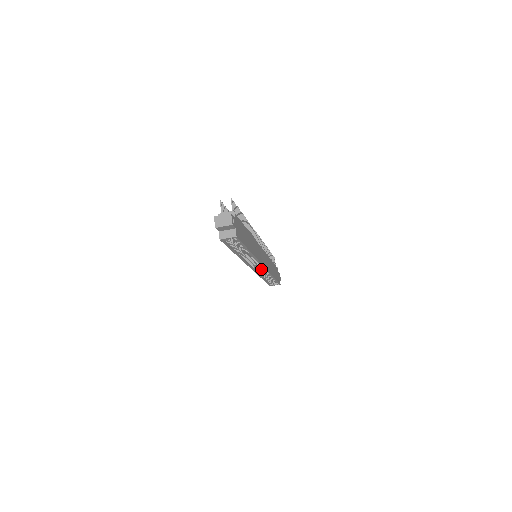
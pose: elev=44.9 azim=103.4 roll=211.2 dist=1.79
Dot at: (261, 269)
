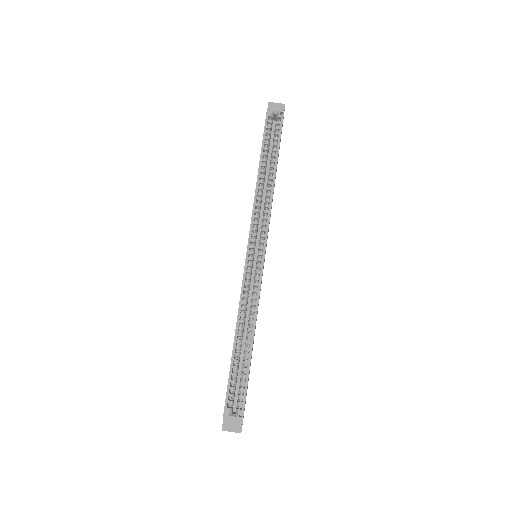
Dot at: occluded
